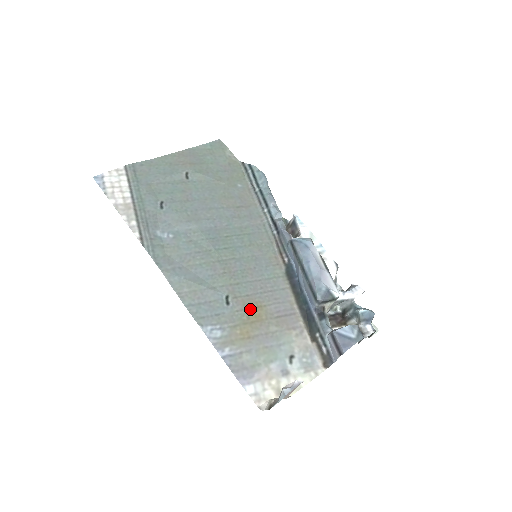
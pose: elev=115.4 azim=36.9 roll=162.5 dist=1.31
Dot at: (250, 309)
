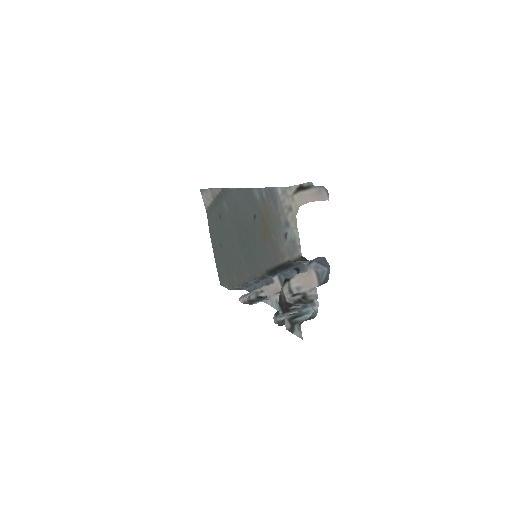
Dot at: (263, 229)
